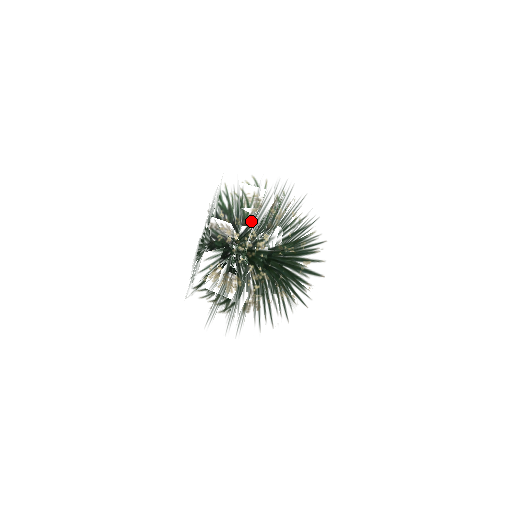
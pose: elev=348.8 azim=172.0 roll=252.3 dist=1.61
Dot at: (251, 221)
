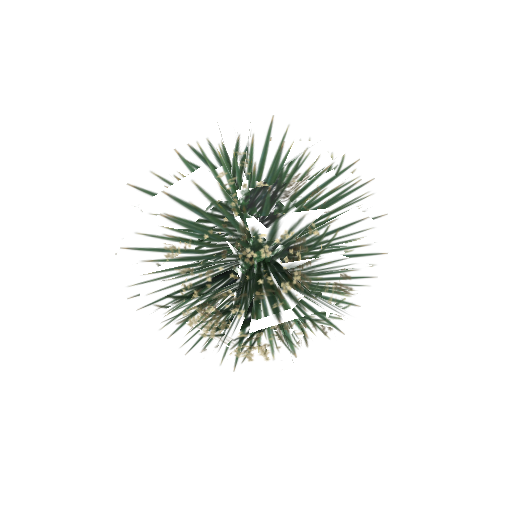
Dot at: occluded
